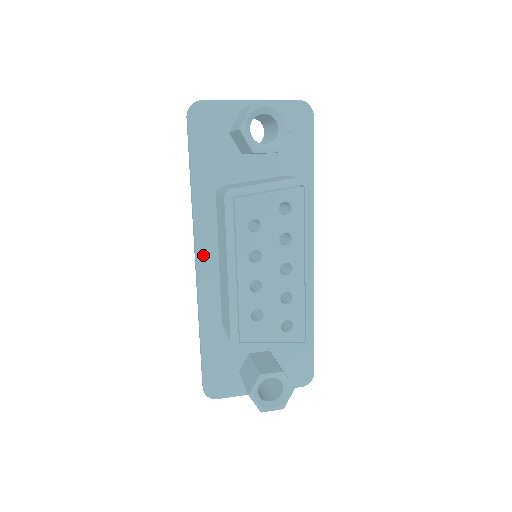
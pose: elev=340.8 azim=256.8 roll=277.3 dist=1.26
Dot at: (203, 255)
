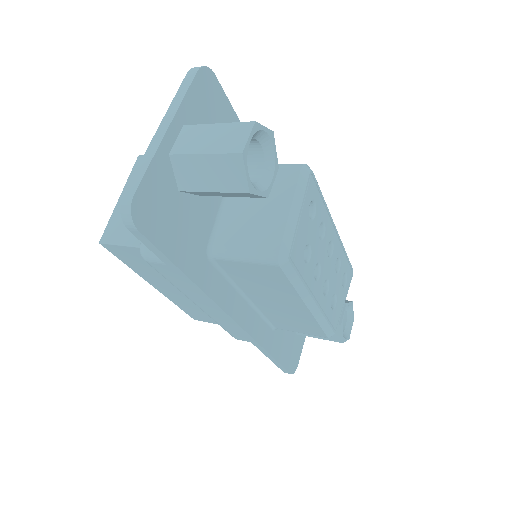
Dot at: (238, 312)
